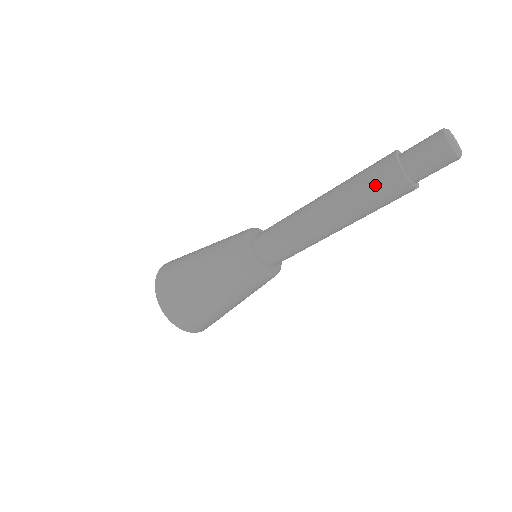
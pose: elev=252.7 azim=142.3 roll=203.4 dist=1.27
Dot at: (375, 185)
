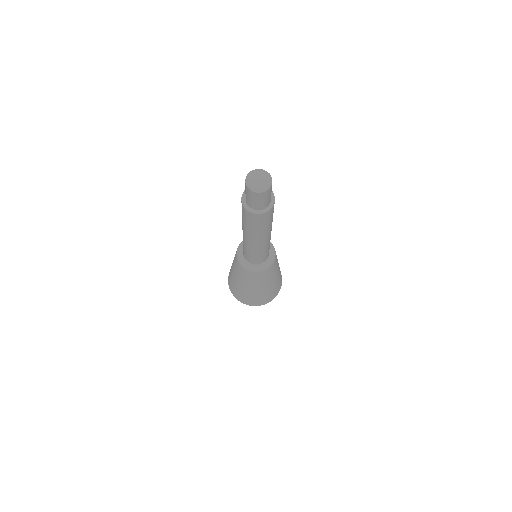
Dot at: (252, 223)
